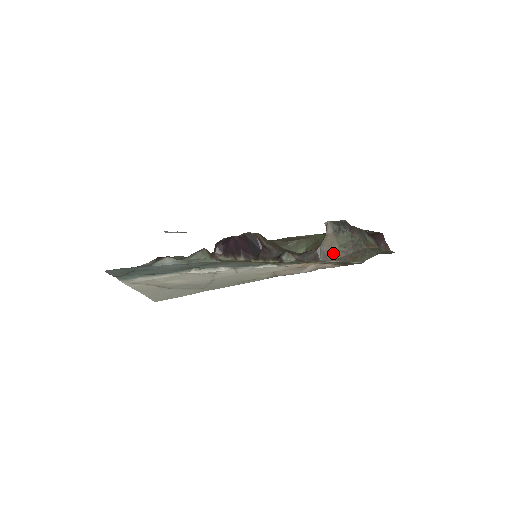
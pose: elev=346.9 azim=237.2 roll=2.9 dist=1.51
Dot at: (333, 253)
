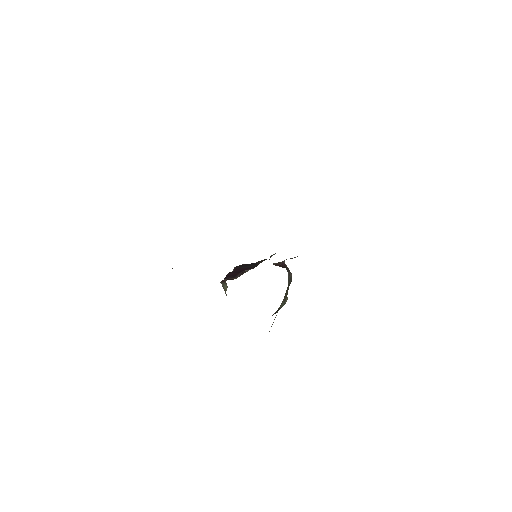
Dot at: occluded
